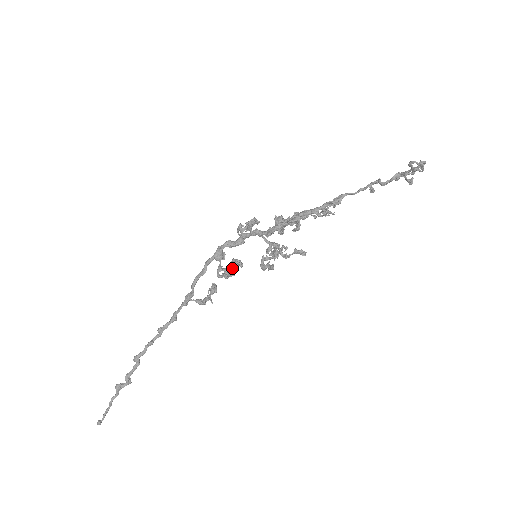
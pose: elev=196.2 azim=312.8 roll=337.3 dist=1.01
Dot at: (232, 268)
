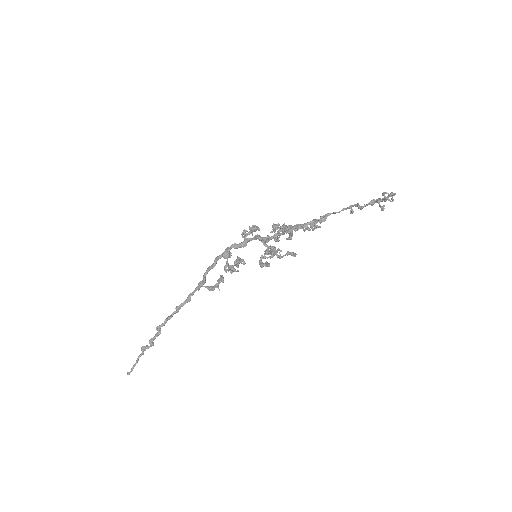
Dot at: (236, 265)
